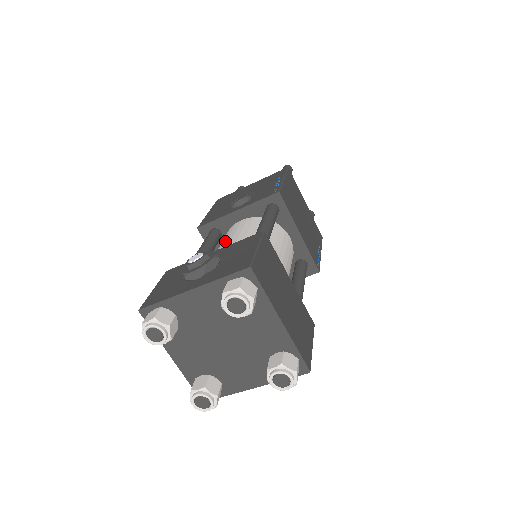
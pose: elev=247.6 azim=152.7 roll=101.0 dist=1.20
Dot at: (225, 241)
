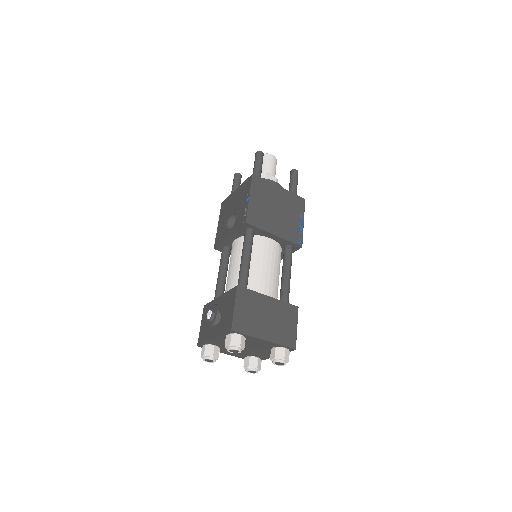
Dot at: (229, 267)
